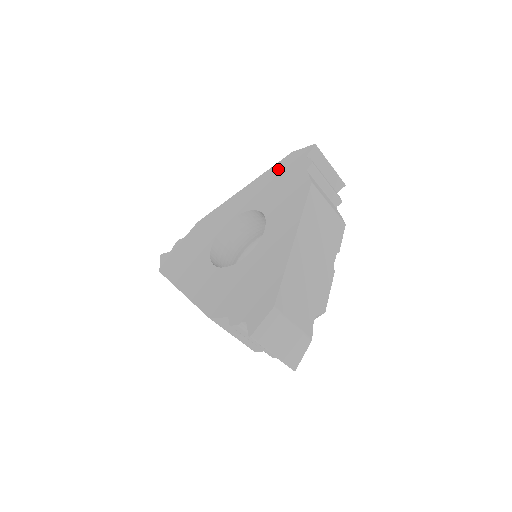
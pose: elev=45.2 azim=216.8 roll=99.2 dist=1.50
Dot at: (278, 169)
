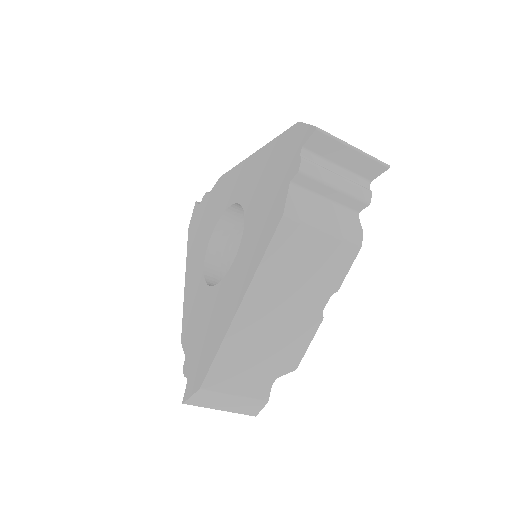
Dot at: (278, 148)
